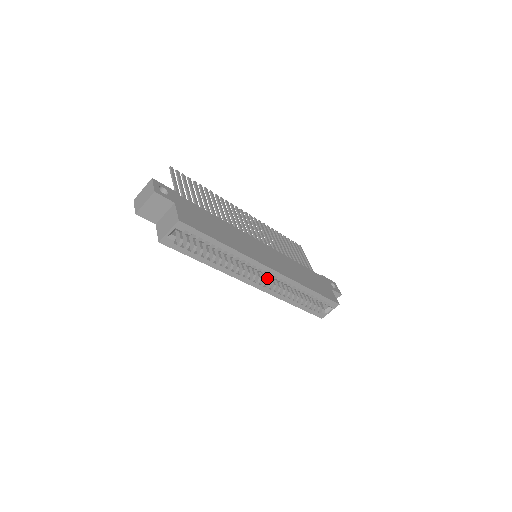
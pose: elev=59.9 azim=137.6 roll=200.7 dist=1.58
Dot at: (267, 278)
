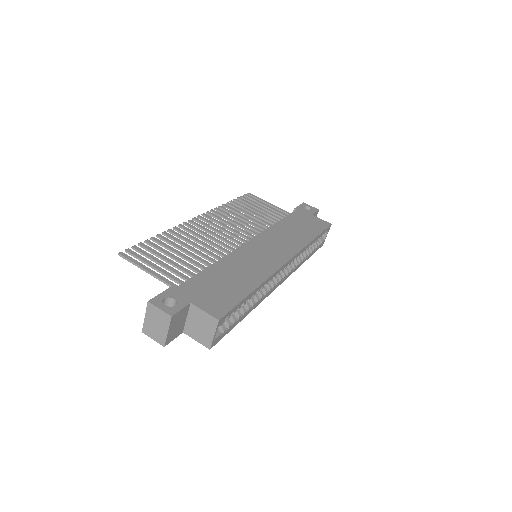
Dot at: occluded
